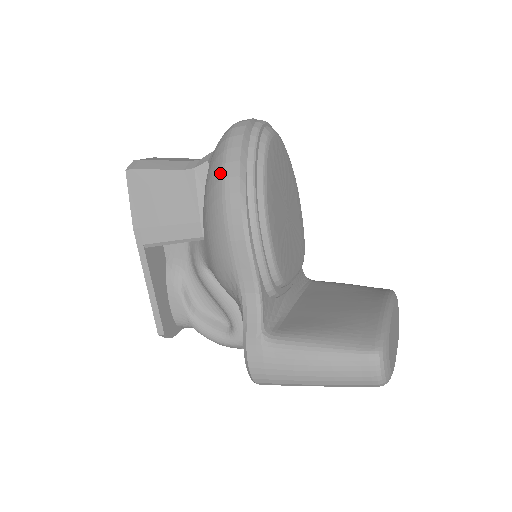
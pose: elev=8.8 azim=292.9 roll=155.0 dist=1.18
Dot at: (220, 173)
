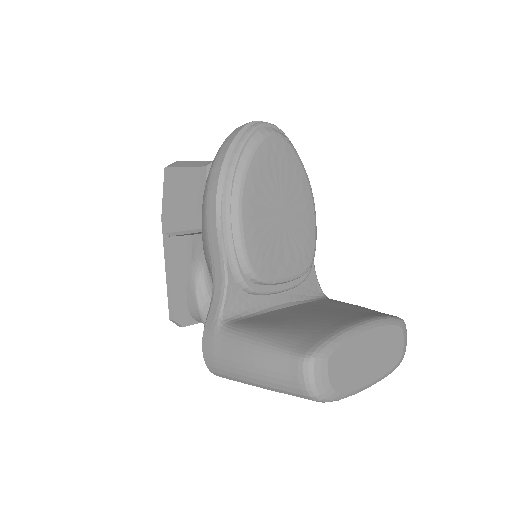
Dot at: (212, 165)
